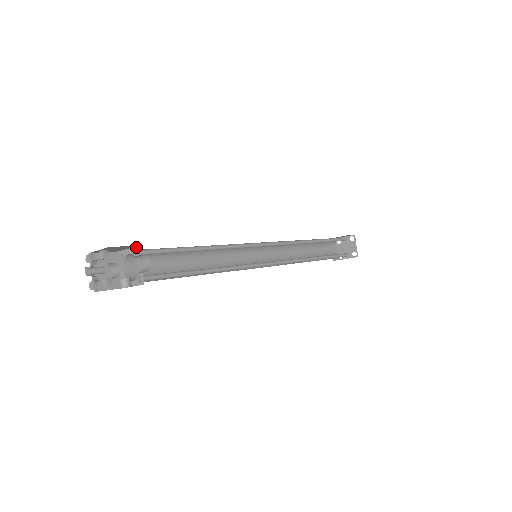
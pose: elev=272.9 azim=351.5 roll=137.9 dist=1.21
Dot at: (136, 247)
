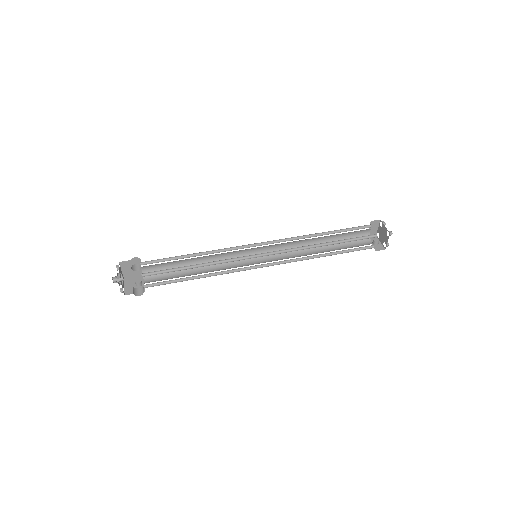
Dot at: (141, 274)
